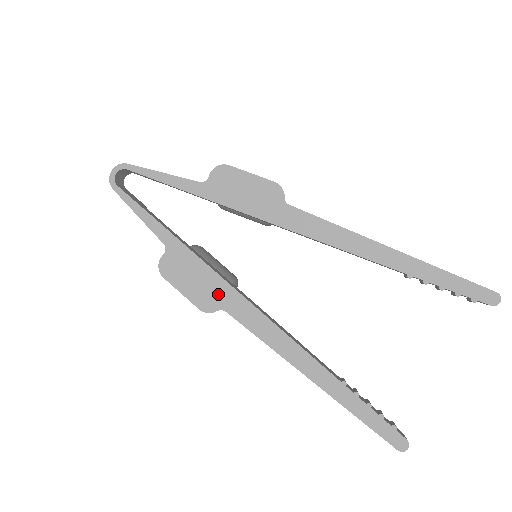
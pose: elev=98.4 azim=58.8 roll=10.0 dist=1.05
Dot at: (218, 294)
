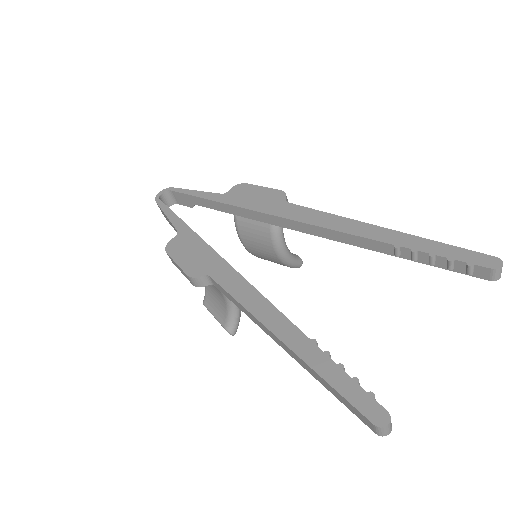
Dot at: (208, 263)
